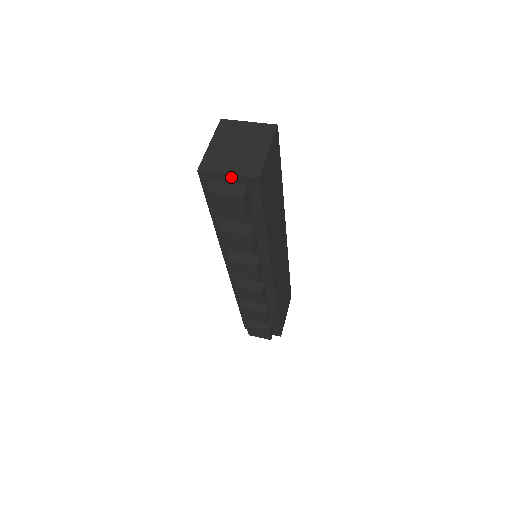
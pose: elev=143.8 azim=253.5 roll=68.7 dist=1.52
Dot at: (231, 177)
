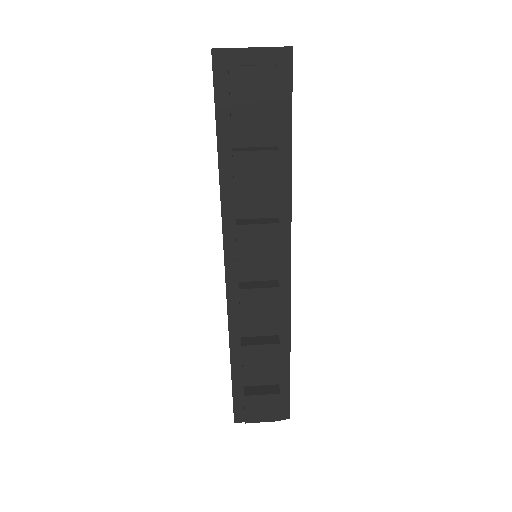
Dot at: (256, 52)
